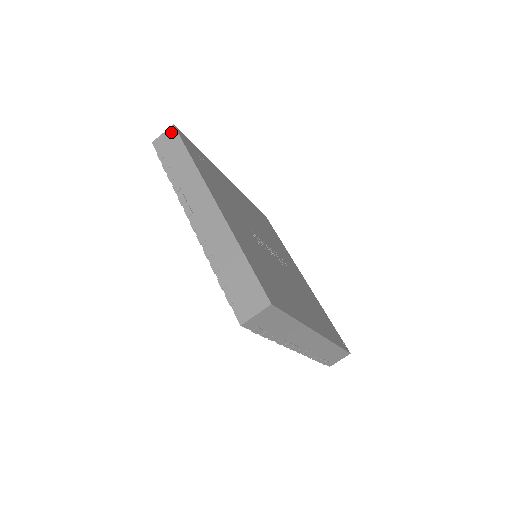
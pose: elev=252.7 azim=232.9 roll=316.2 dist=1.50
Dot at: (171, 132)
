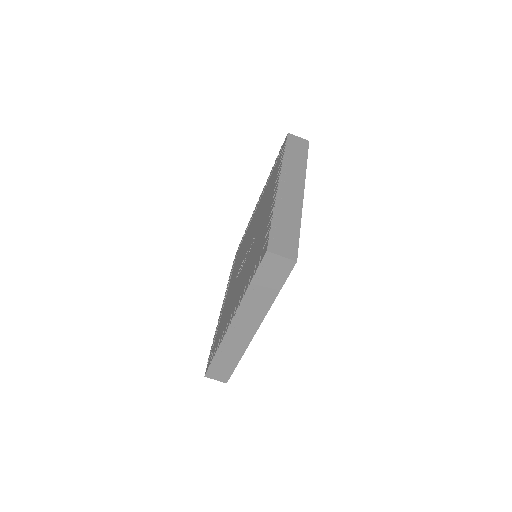
Dot at: (305, 142)
